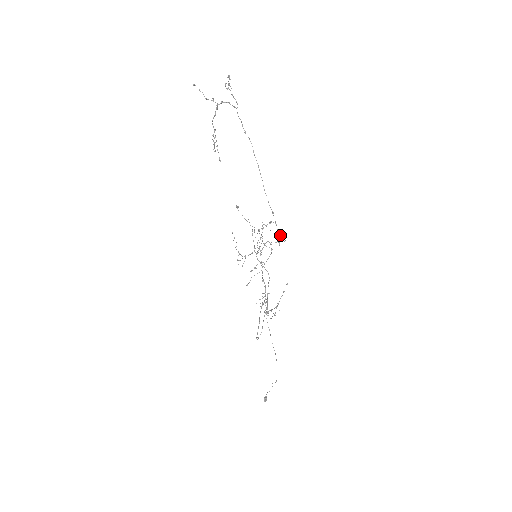
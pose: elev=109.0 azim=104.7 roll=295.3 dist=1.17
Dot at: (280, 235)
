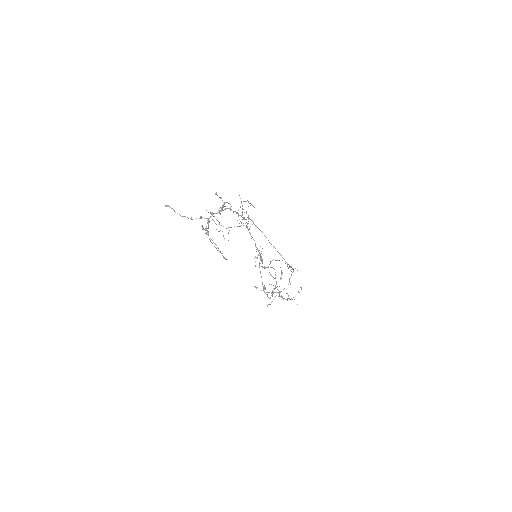
Dot at: (293, 268)
